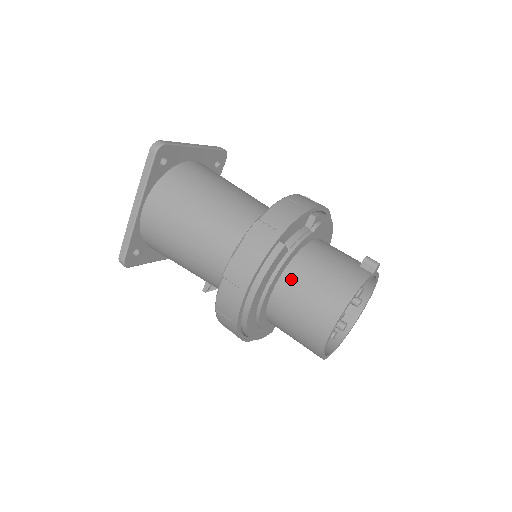
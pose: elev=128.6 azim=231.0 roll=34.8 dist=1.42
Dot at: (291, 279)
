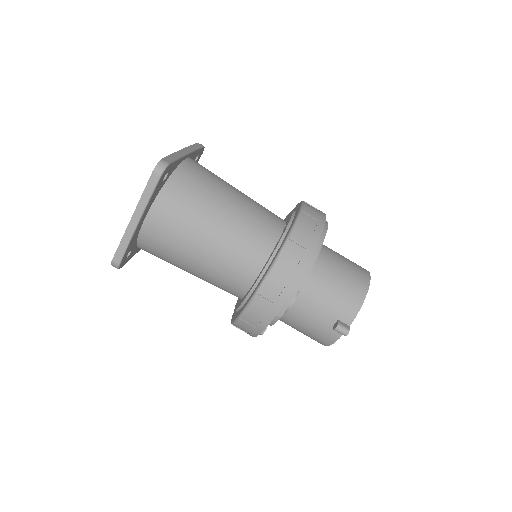
Dot at: occluded
